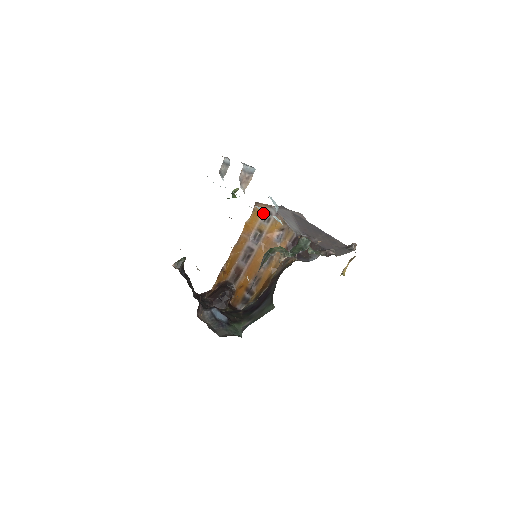
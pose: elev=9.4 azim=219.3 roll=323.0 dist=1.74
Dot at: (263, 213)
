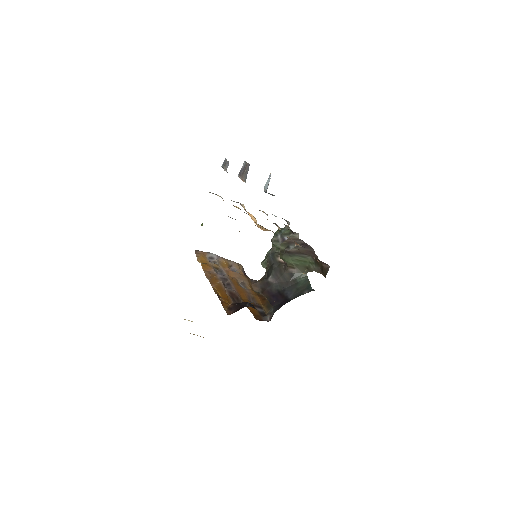
Dot at: (207, 258)
